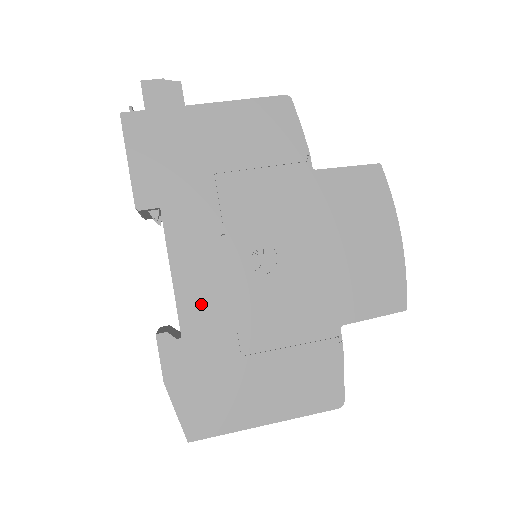
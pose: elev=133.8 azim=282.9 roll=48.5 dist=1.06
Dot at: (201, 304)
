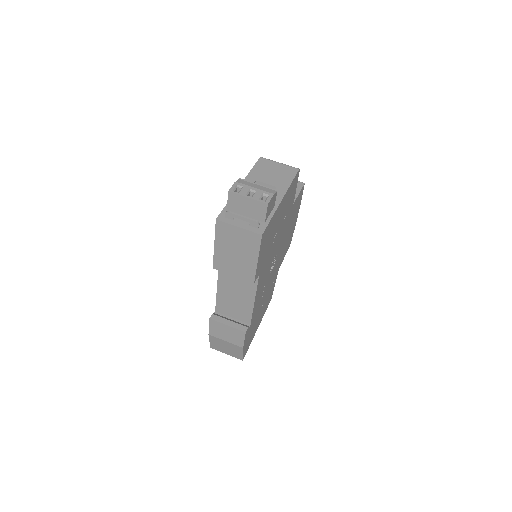
Dot at: (257, 304)
